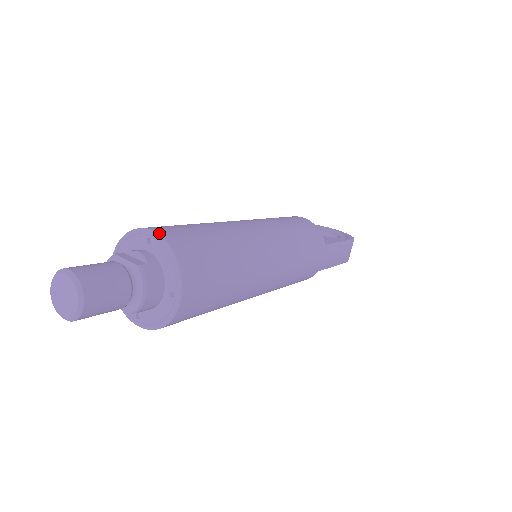
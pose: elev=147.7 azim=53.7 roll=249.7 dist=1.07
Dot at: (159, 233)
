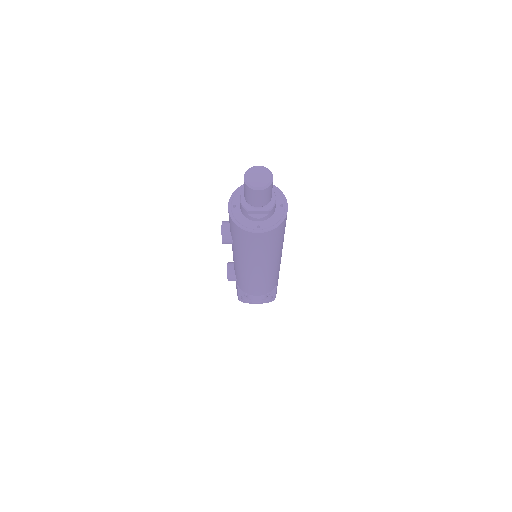
Dot at: occluded
